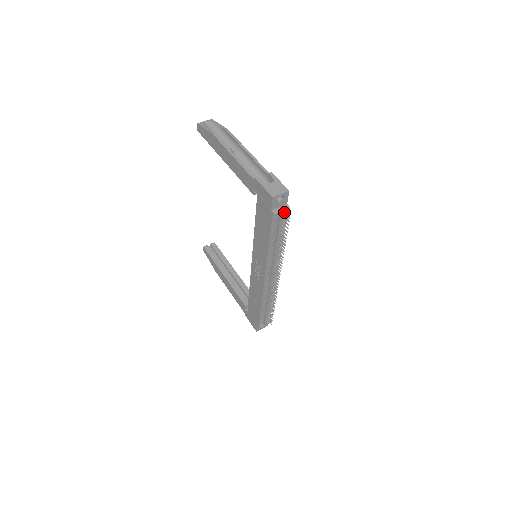
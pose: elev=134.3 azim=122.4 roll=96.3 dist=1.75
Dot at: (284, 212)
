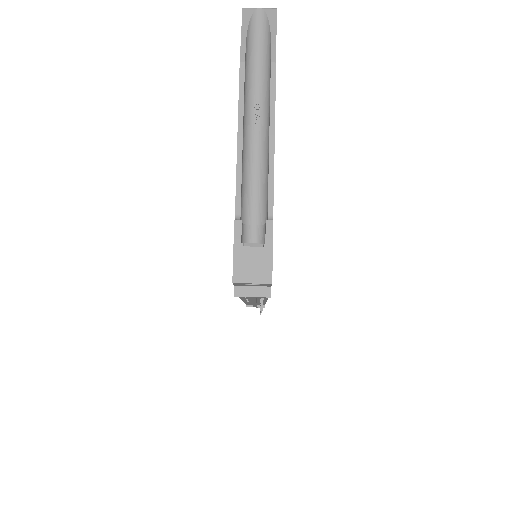
Dot at: (261, 293)
